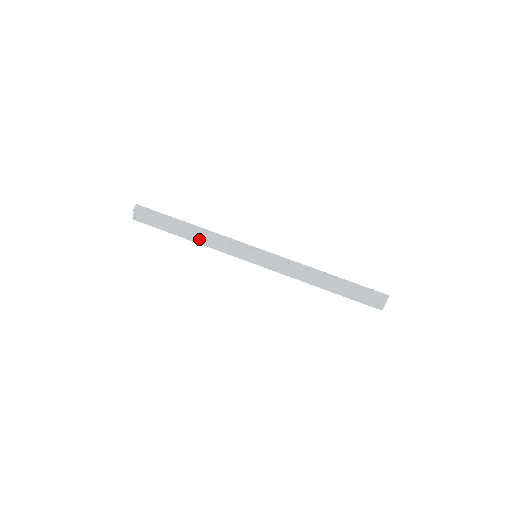
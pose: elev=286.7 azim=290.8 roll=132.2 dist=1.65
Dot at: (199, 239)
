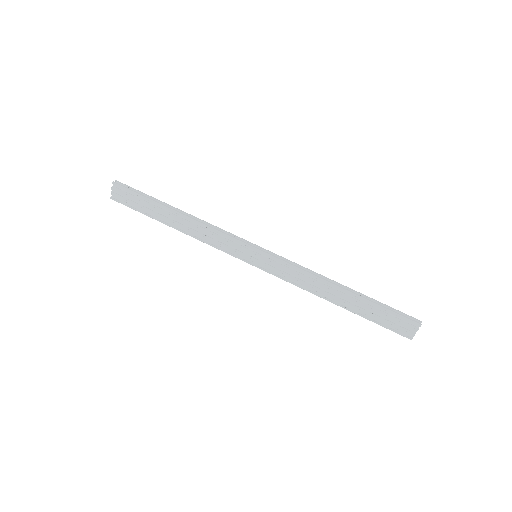
Dot at: (188, 229)
